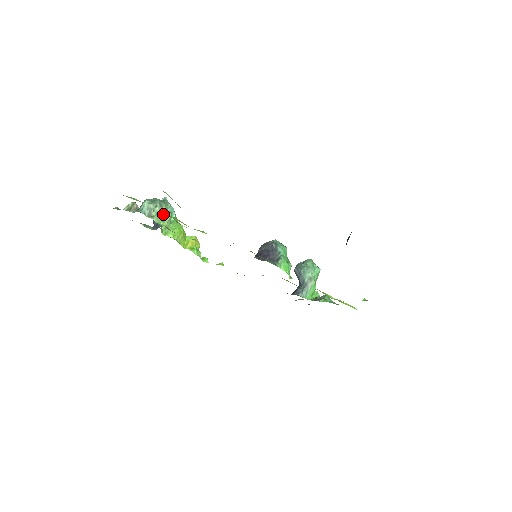
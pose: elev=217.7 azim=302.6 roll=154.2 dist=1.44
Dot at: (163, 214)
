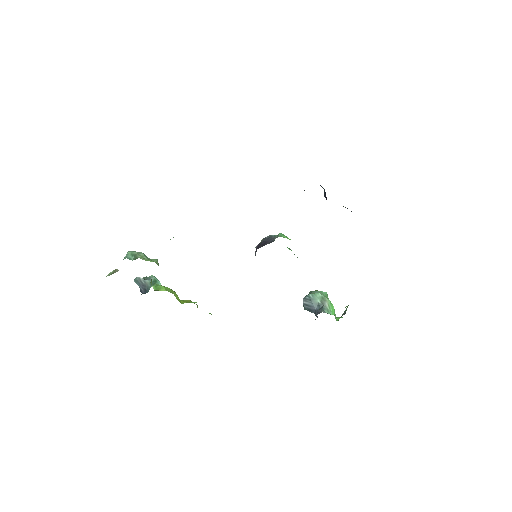
Dot at: (149, 259)
